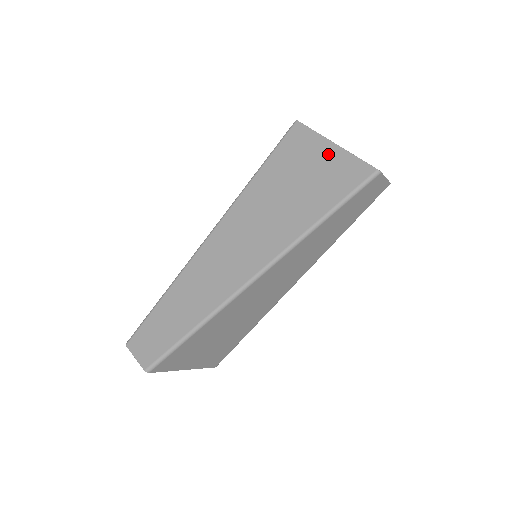
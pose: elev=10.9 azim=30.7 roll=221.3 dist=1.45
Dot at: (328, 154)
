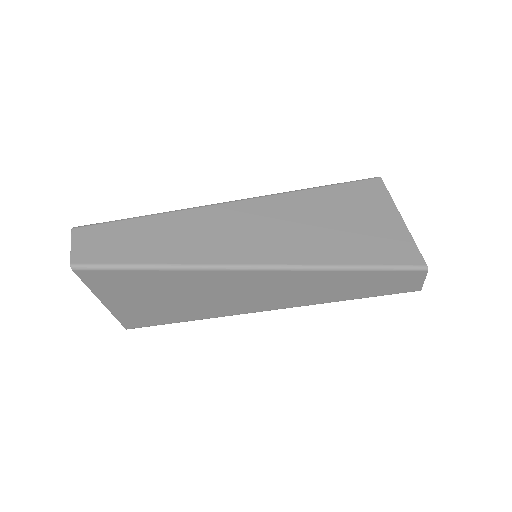
Dot at: (391, 221)
